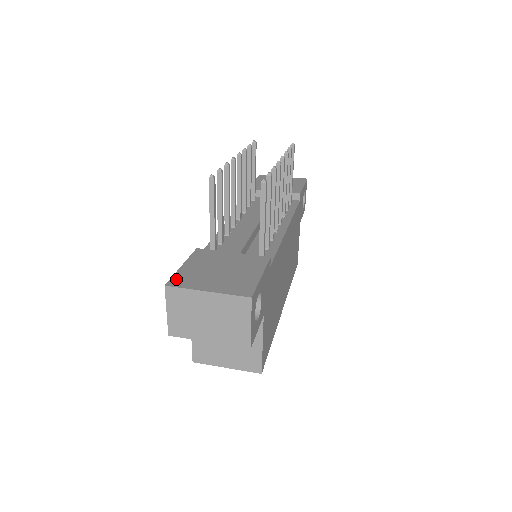
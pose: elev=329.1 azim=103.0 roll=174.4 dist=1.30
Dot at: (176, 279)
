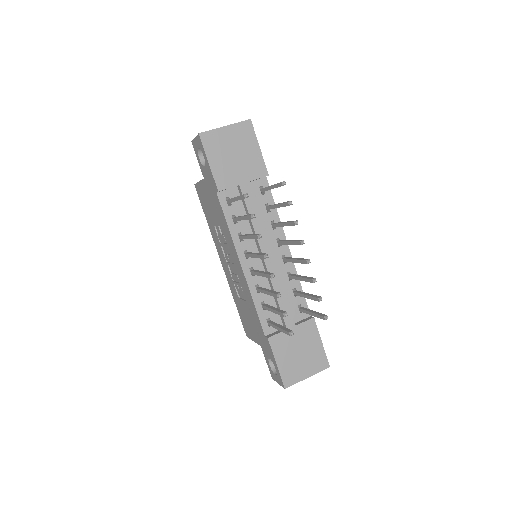
Dot at: (285, 380)
